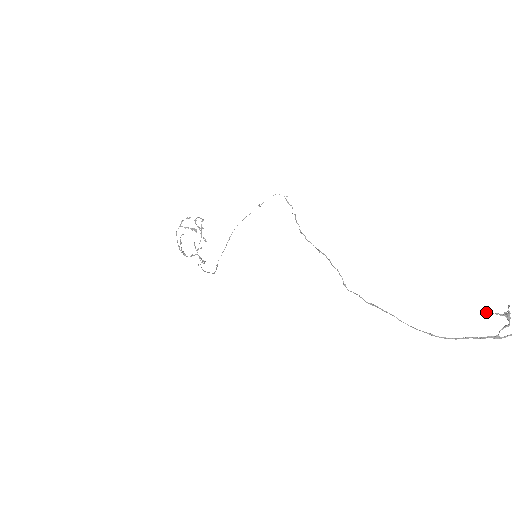
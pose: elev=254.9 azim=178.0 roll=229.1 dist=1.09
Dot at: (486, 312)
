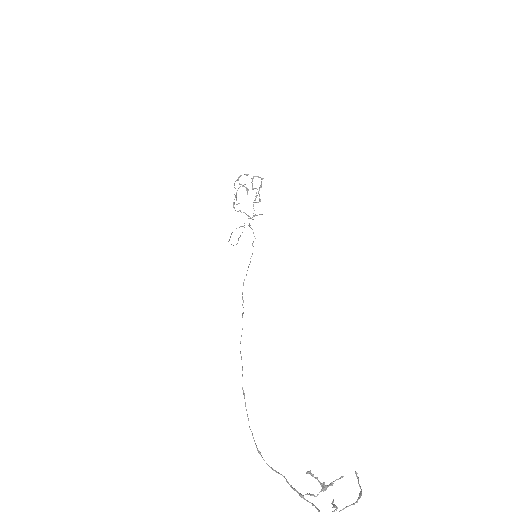
Dot at: occluded
